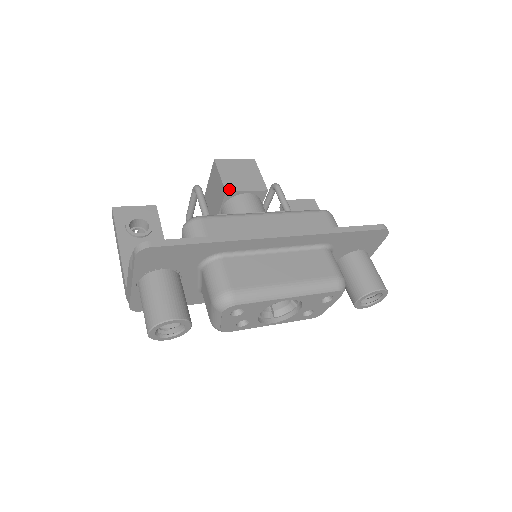
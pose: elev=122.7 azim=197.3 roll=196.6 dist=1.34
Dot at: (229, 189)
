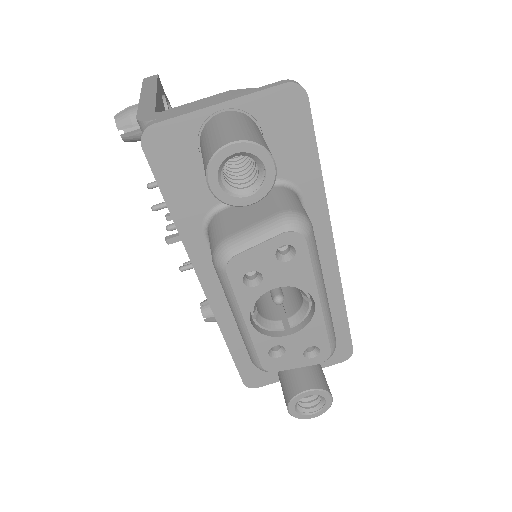
Dot at: occluded
